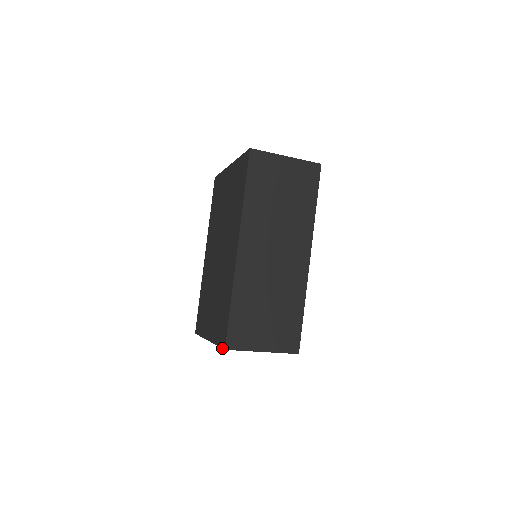
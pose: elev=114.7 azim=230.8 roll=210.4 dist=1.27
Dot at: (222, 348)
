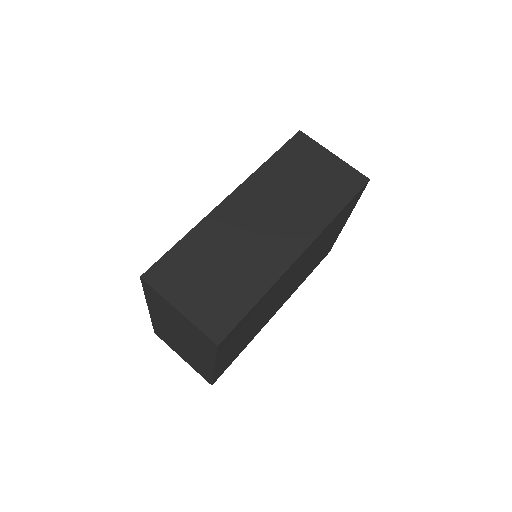
Dot at: (141, 281)
